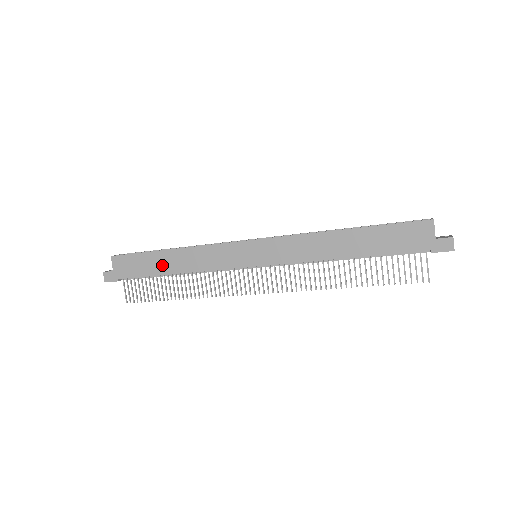
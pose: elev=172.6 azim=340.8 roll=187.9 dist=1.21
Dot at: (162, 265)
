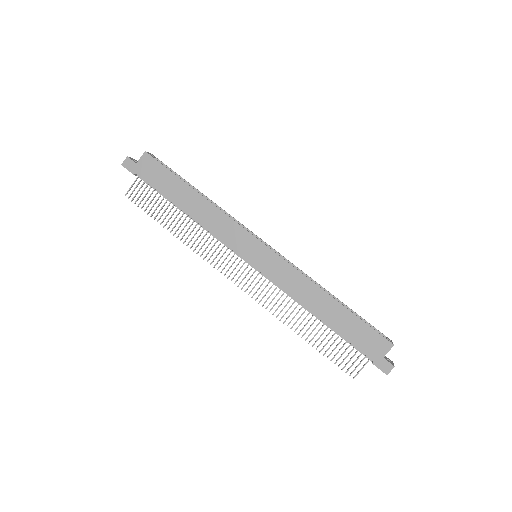
Dot at: (181, 197)
